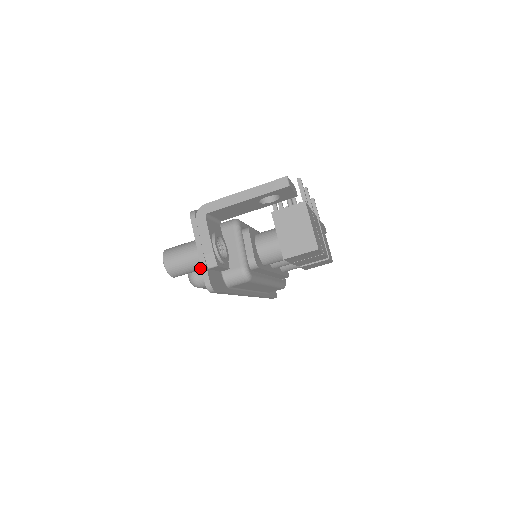
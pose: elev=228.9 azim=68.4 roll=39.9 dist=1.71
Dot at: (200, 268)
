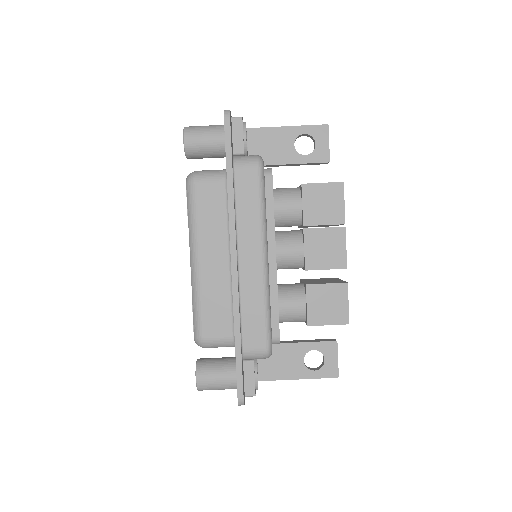
Dot at: (218, 134)
